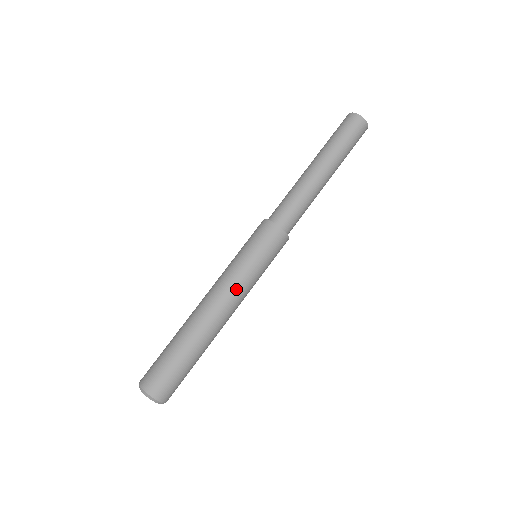
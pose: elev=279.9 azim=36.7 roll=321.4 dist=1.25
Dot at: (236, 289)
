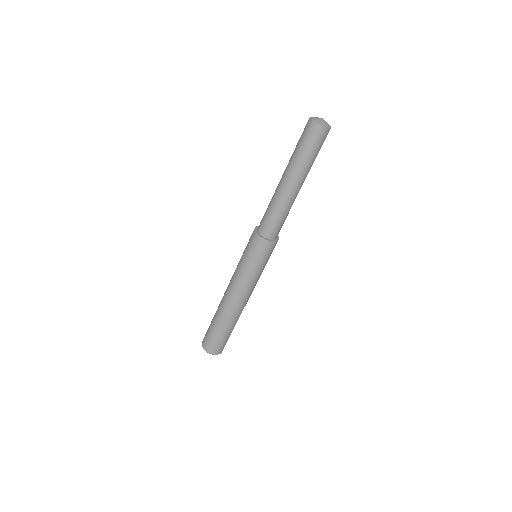
Dot at: (247, 288)
